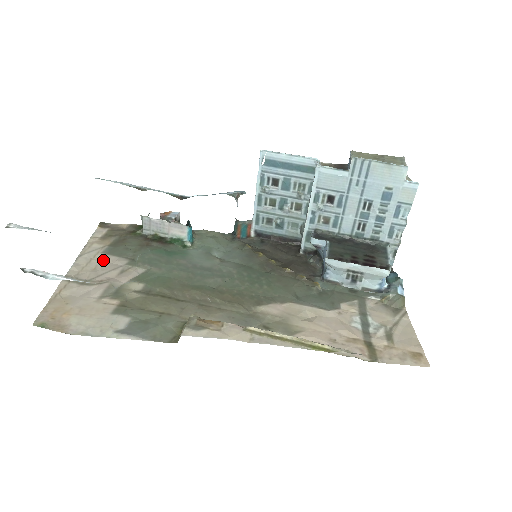
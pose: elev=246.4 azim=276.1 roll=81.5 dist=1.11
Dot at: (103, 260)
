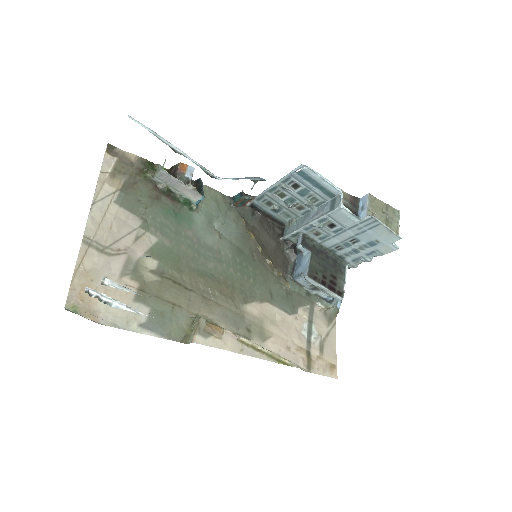
Dot at: (117, 215)
